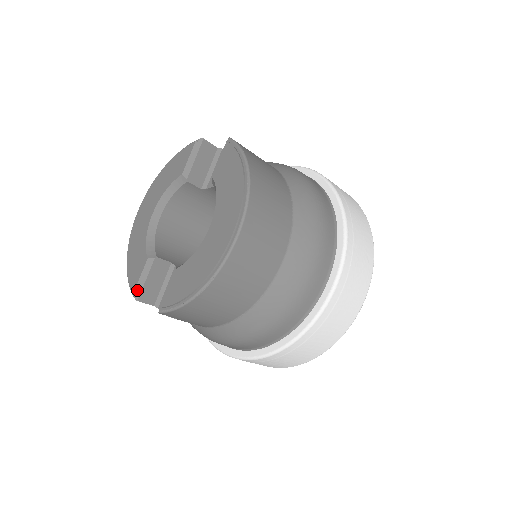
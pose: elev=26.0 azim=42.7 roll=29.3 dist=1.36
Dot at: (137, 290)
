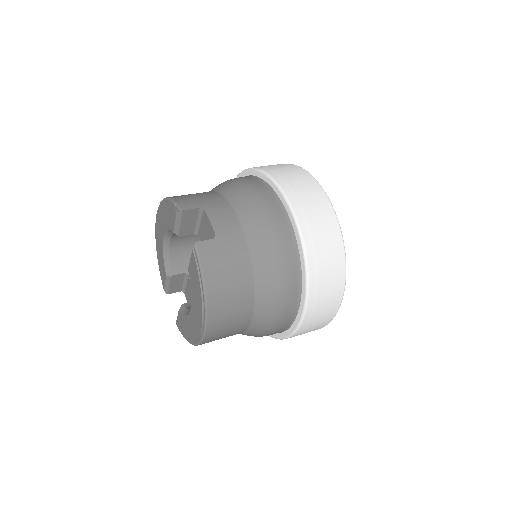
Dot at: (166, 289)
